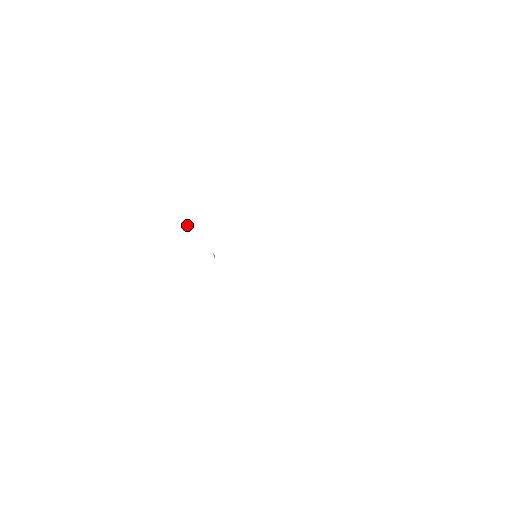
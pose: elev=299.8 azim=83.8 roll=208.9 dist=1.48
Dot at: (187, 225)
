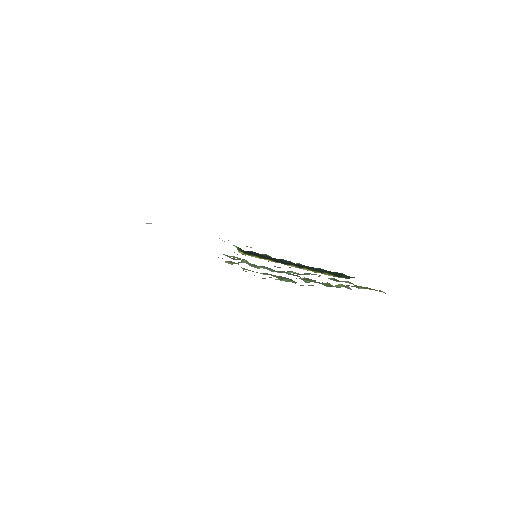
Dot at: occluded
